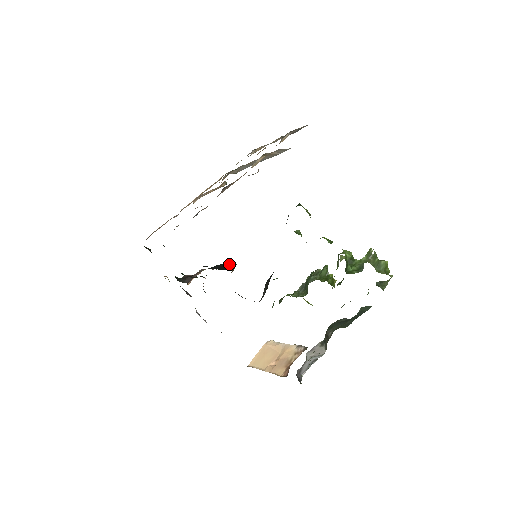
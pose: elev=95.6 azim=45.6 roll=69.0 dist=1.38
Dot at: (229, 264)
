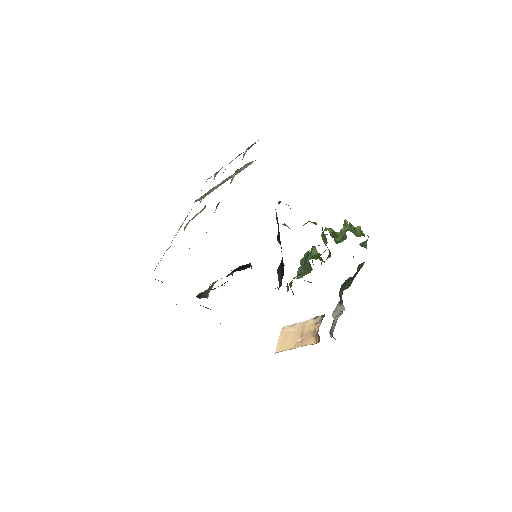
Dot at: (244, 265)
